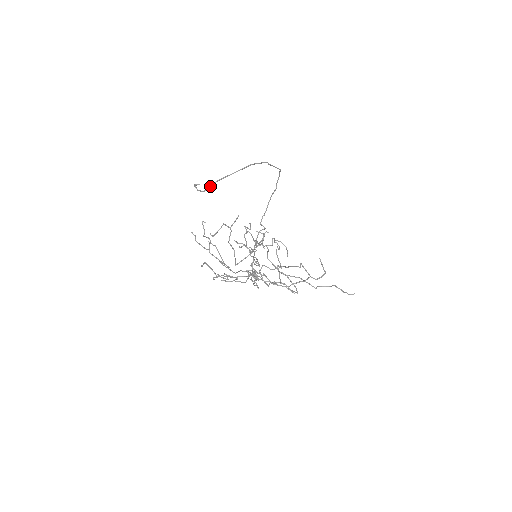
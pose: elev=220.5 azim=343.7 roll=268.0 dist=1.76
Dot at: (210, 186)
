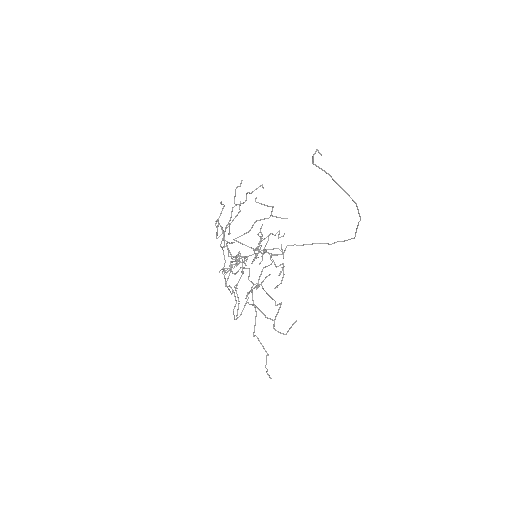
Dot at: (321, 168)
